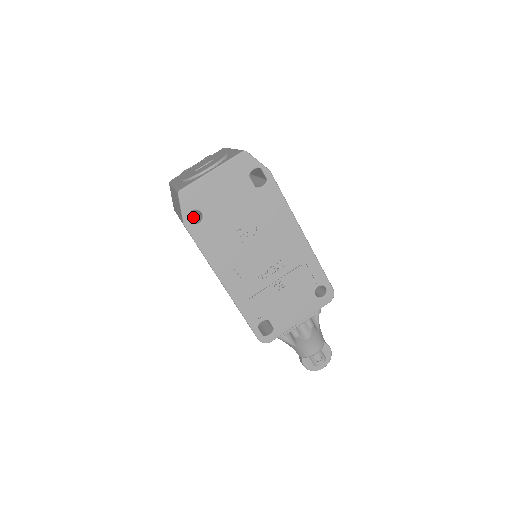
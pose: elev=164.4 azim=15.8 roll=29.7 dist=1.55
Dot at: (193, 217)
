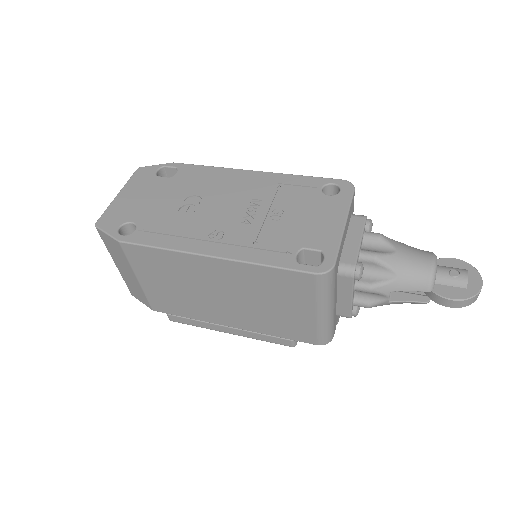
Dot at: occluded
